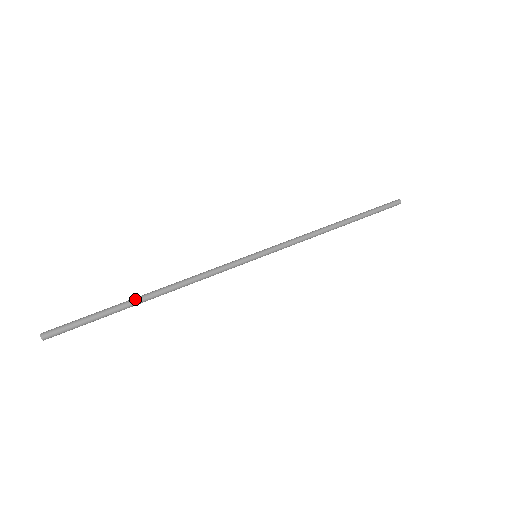
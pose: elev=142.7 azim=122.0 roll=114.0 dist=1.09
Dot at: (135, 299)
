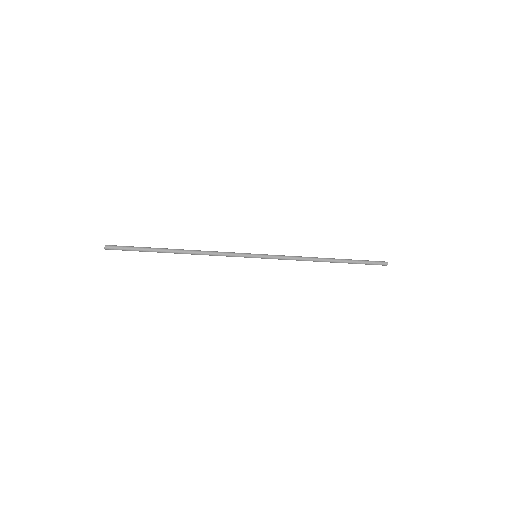
Dot at: (166, 248)
